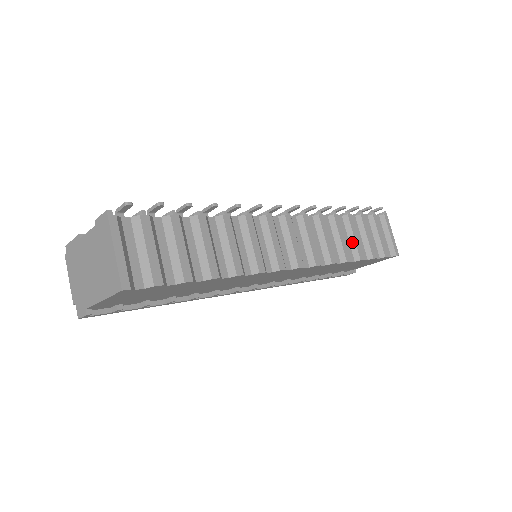
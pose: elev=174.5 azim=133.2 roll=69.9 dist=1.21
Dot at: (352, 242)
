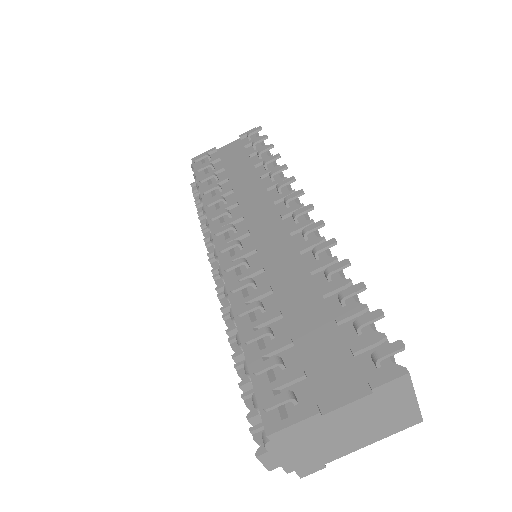
Dot at: occluded
